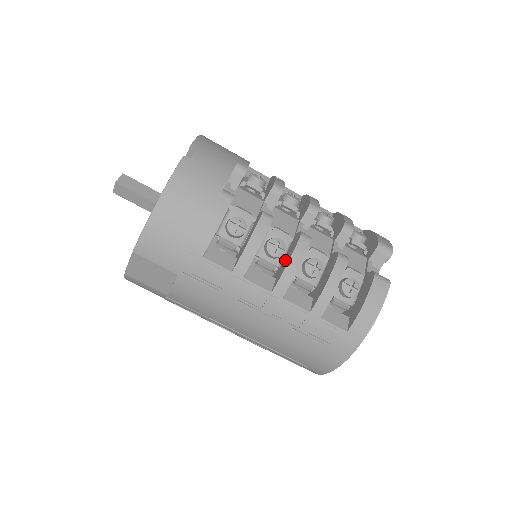
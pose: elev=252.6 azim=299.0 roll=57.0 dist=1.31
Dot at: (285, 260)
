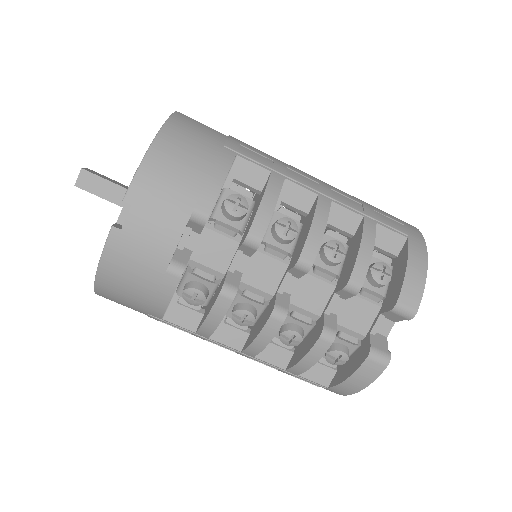
Dot at: (258, 324)
